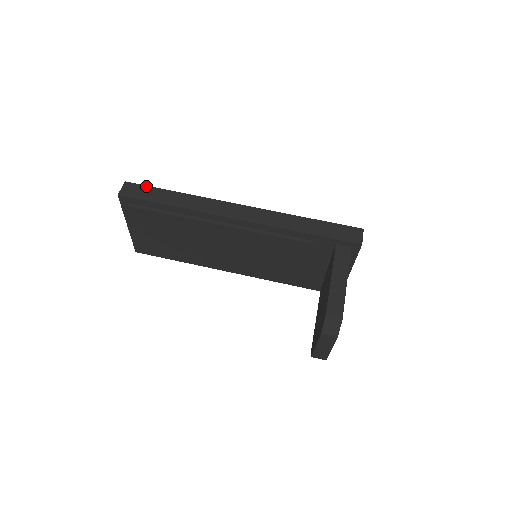
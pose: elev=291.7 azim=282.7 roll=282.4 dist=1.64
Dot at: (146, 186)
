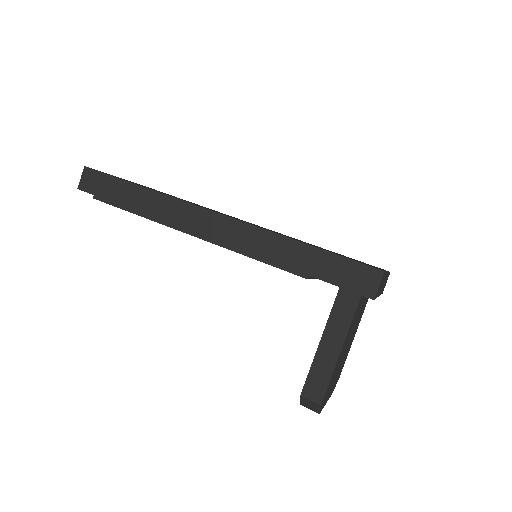
Dot at: (106, 175)
